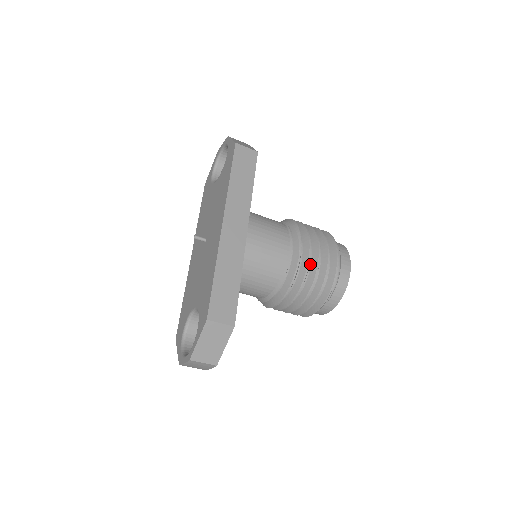
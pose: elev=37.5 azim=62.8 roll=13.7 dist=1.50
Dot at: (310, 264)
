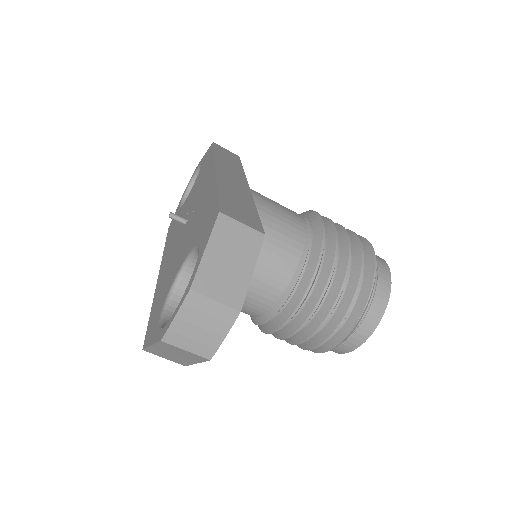
Dot at: occluded
